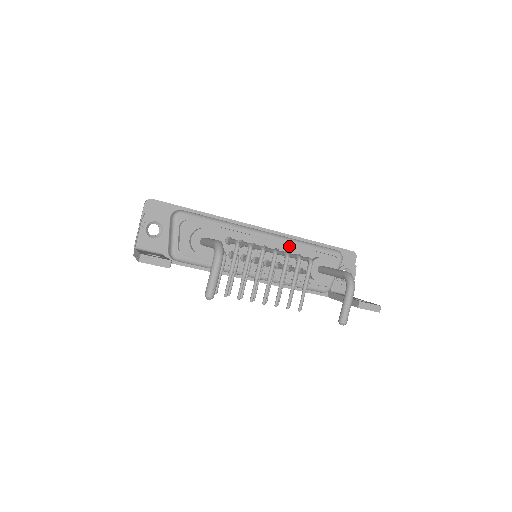
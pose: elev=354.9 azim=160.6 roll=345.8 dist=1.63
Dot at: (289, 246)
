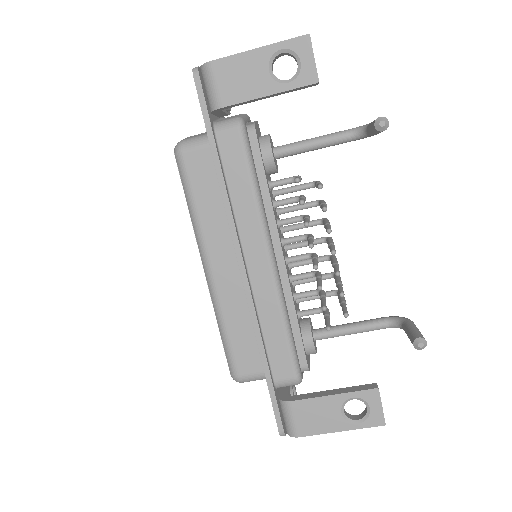
Dot at: occluded
